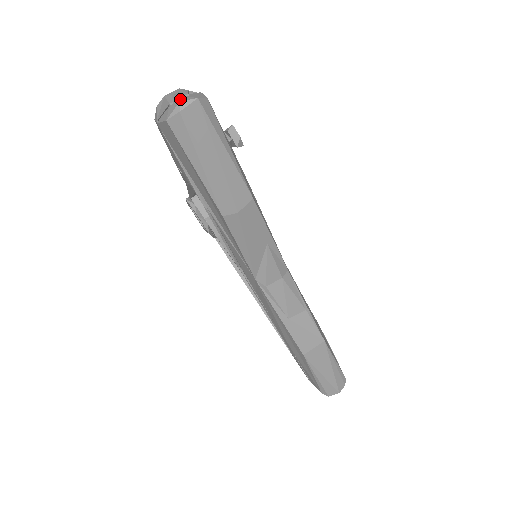
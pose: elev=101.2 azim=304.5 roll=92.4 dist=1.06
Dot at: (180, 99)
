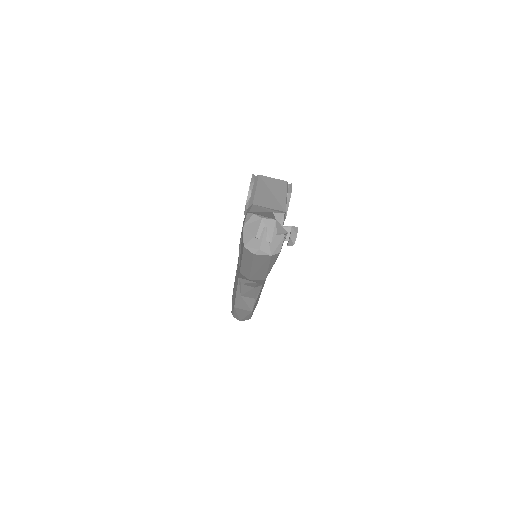
Dot at: (262, 245)
